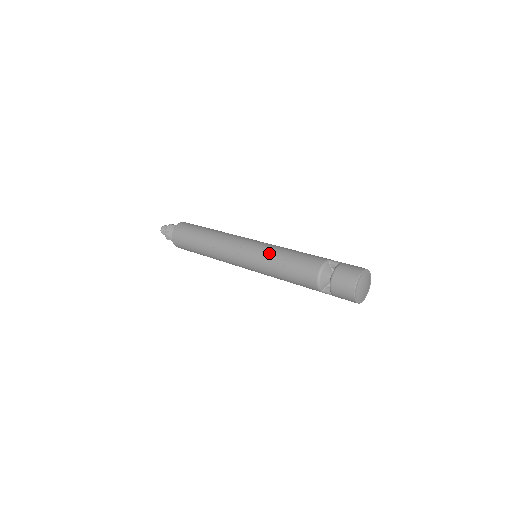
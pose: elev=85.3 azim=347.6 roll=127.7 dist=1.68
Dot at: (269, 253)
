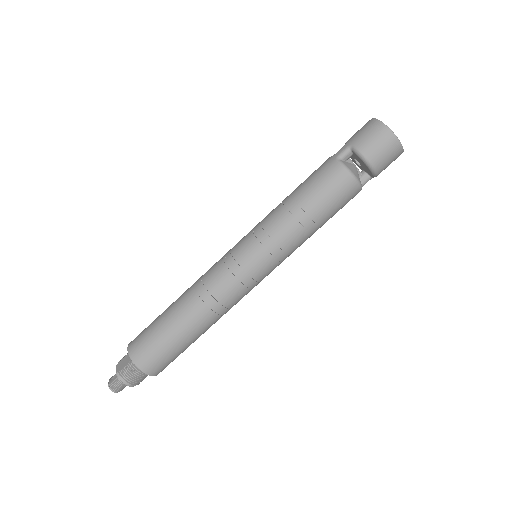
Dot at: (282, 233)
